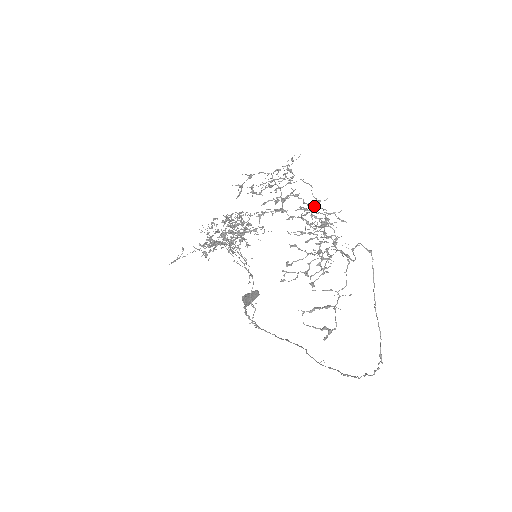
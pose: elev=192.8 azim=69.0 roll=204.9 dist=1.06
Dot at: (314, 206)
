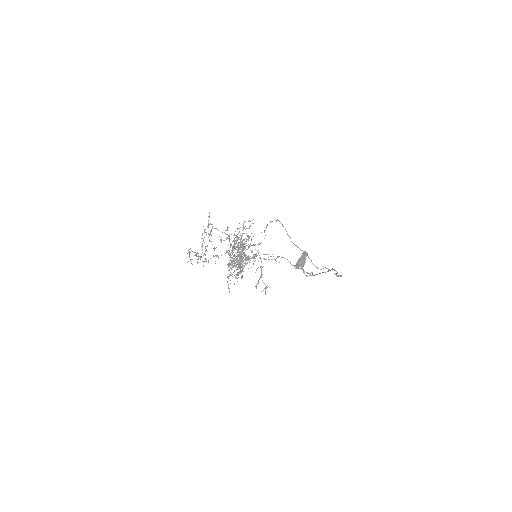
Dot at: (220, 240)
